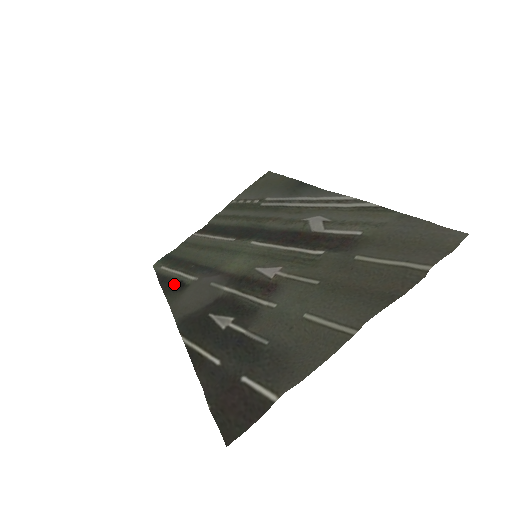
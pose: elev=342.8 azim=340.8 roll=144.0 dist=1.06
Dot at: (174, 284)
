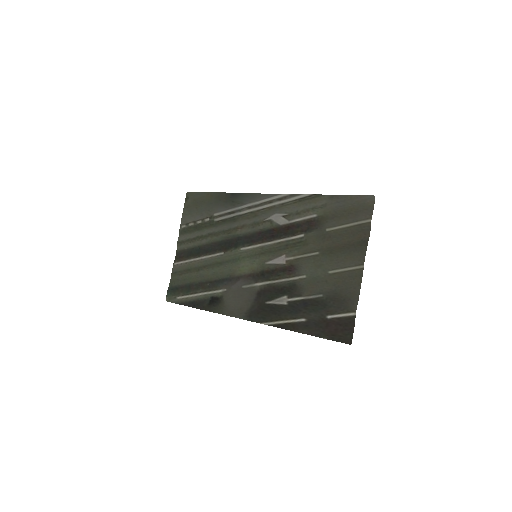
Dot at: (208, 302)
